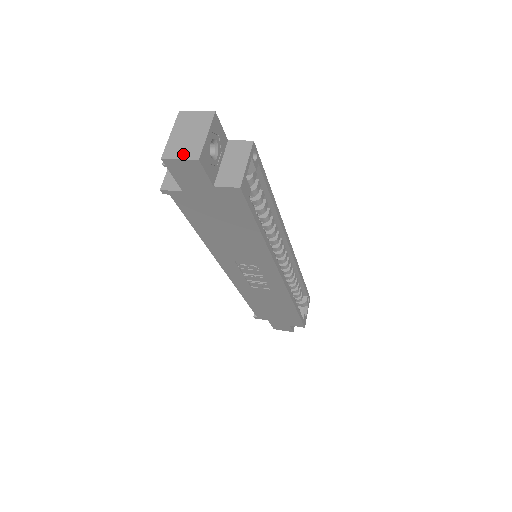
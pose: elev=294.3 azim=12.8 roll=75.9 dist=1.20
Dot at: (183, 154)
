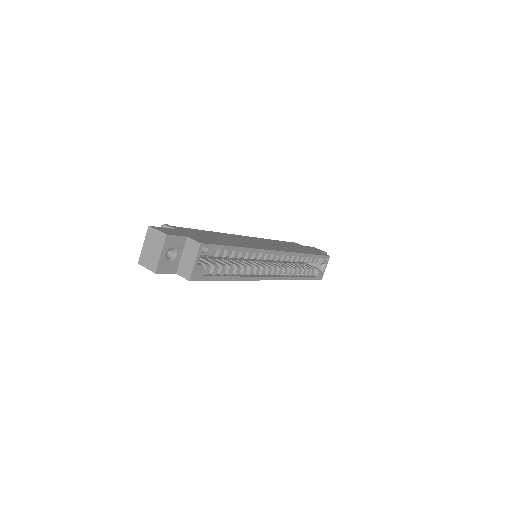
Dot at: (148, 265)
